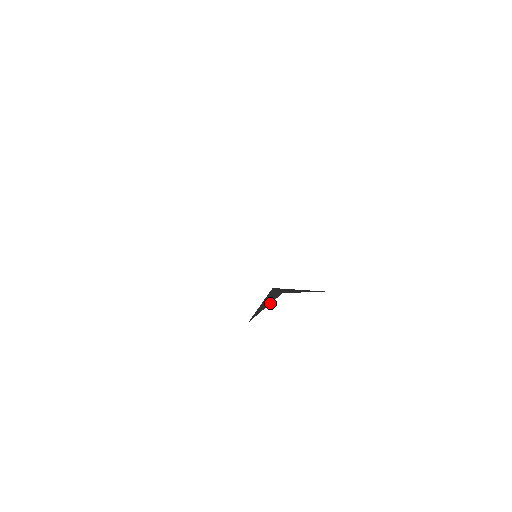
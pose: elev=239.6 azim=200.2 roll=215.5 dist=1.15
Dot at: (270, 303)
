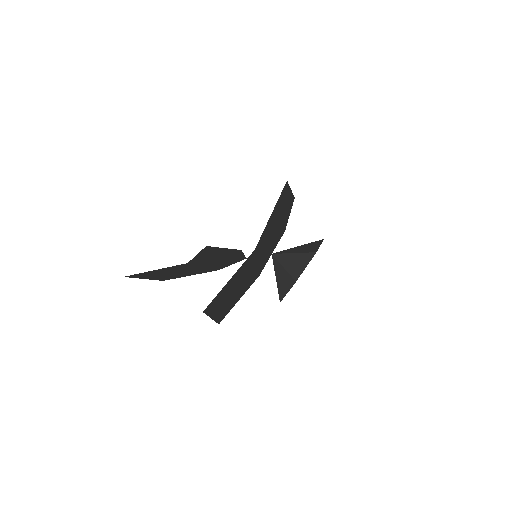
Dot at: occluded
